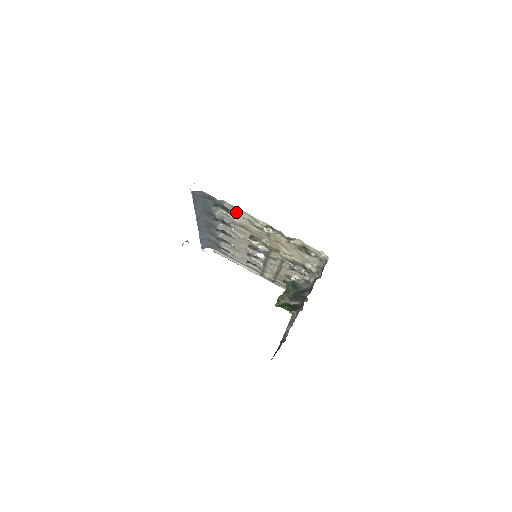
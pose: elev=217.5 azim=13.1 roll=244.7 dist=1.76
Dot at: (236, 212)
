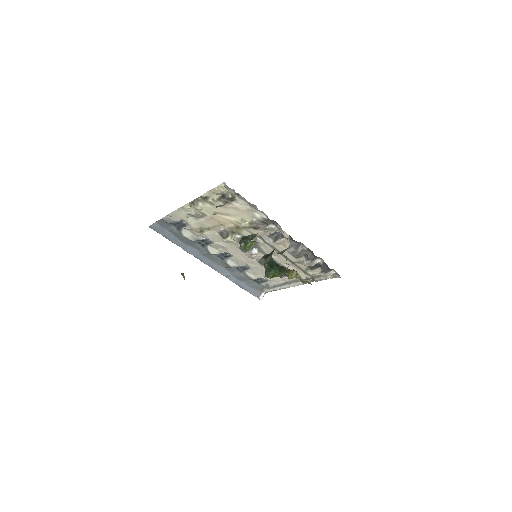
Dot at: (181, 218)
